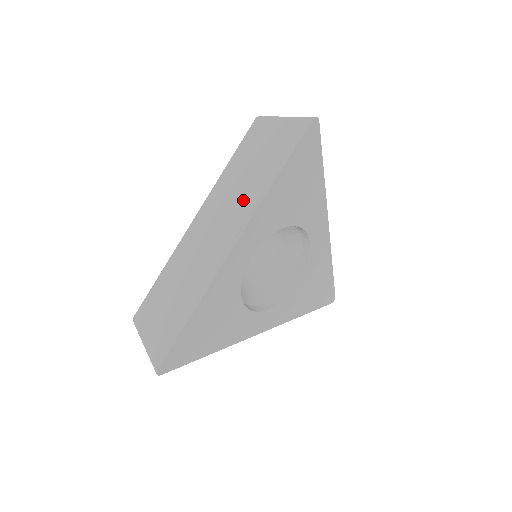
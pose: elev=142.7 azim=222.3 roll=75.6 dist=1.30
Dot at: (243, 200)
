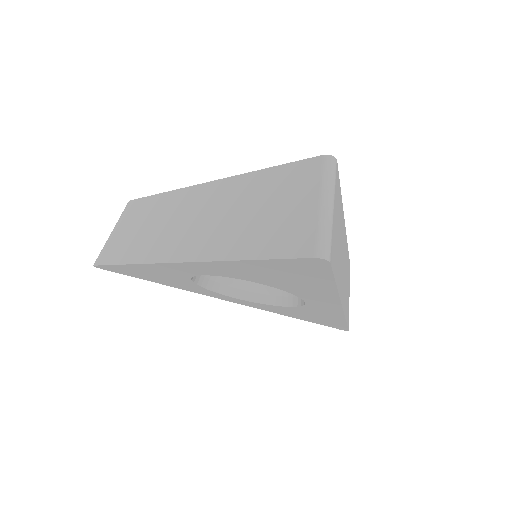
Dot at: (217, 233)
